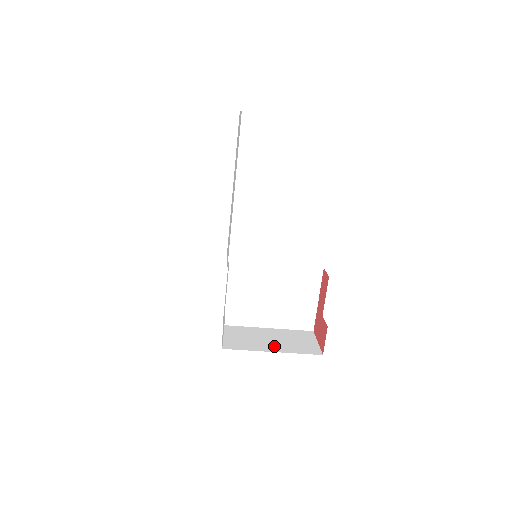
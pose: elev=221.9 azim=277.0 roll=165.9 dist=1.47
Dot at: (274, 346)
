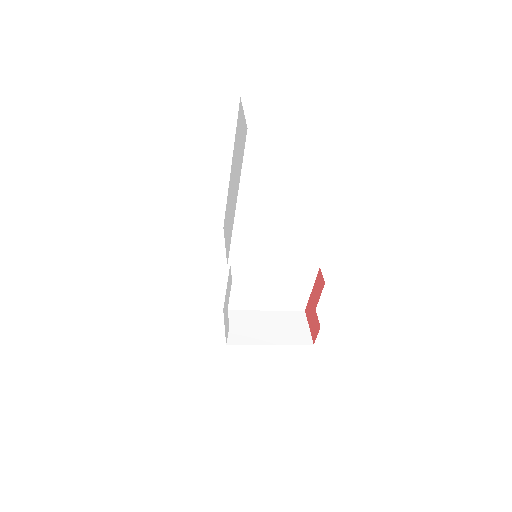
Dot at: (271, 337)
